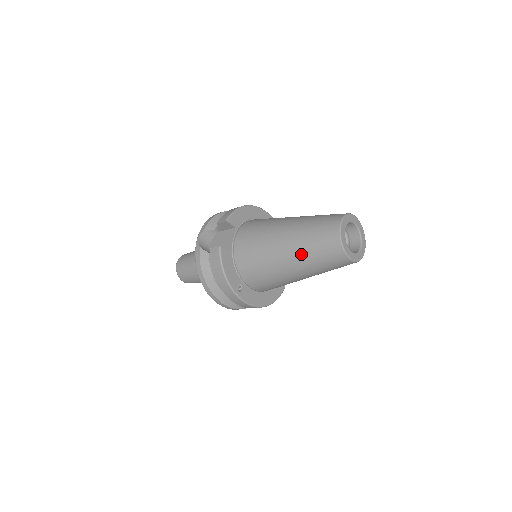
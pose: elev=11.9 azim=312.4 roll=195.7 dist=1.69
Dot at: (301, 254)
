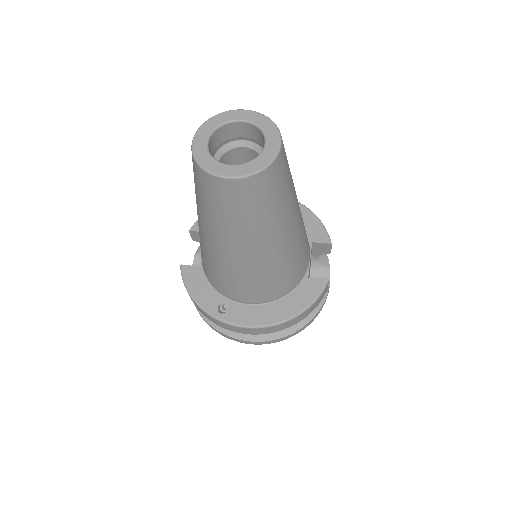
Dot at: (203, 217)
